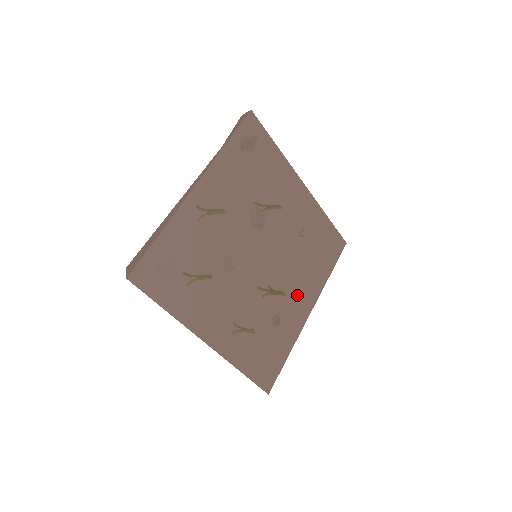
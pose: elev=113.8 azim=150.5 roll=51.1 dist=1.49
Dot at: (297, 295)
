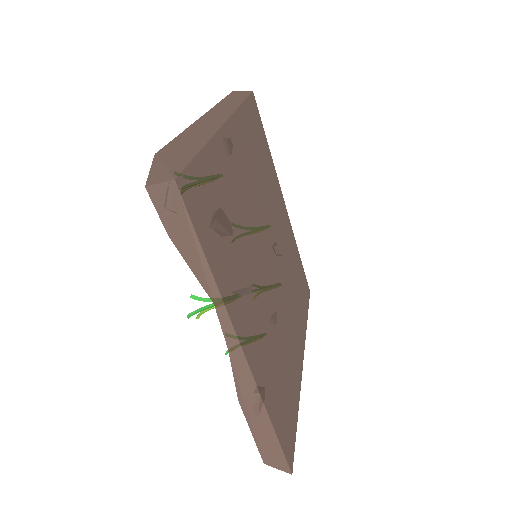
Dot at: (280, 215)
